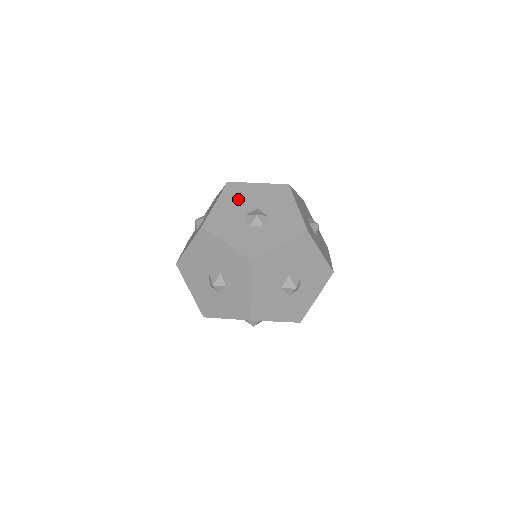
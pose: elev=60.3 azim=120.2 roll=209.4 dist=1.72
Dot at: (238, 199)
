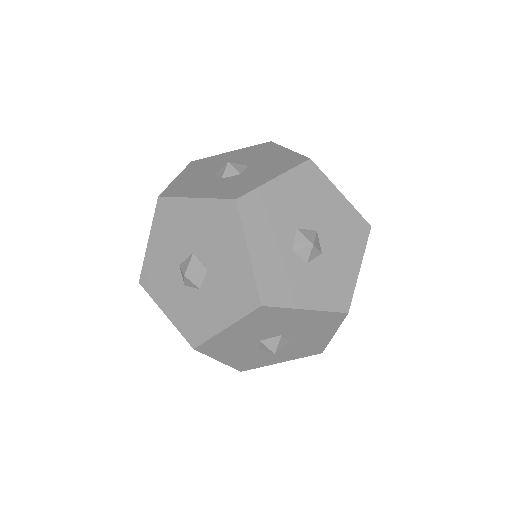
Dot at: (305, 196)
